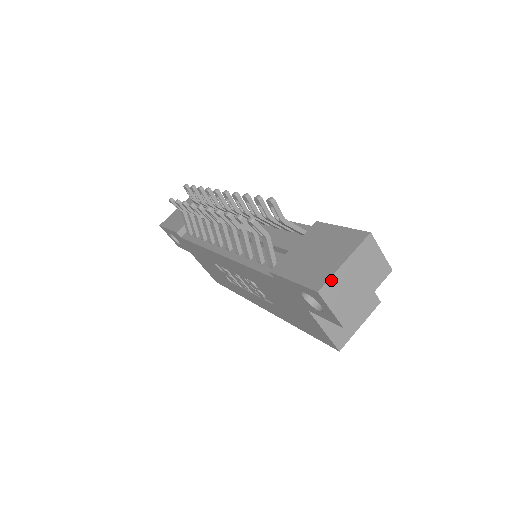
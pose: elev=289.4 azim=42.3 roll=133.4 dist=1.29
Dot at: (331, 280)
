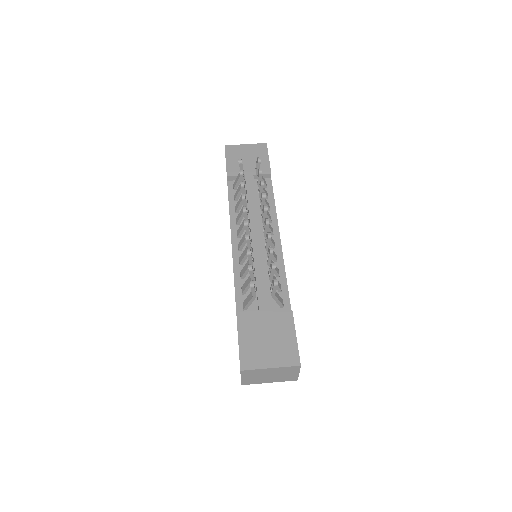
Dot at: (254, 370)
